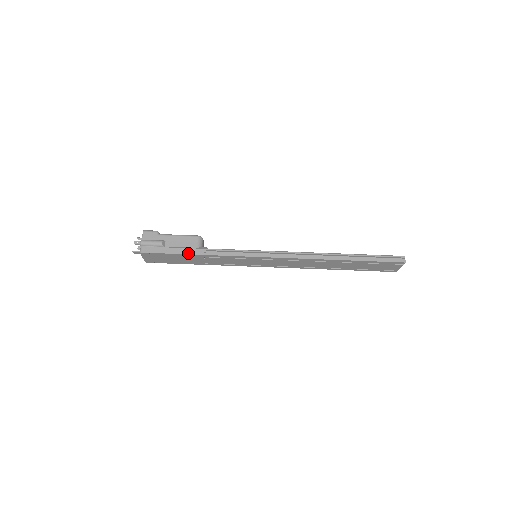
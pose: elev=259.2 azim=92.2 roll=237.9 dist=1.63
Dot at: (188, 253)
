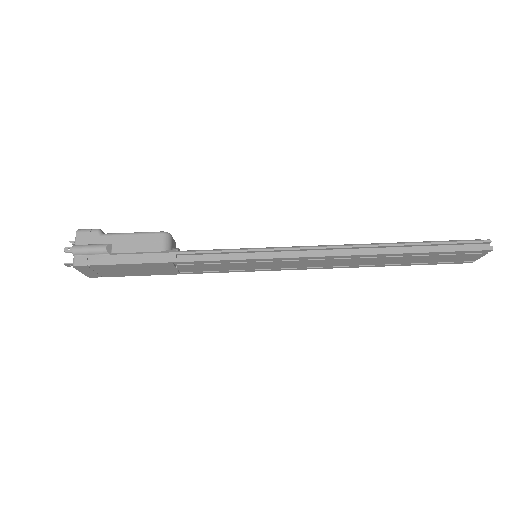
Dot at: (148, 261)
